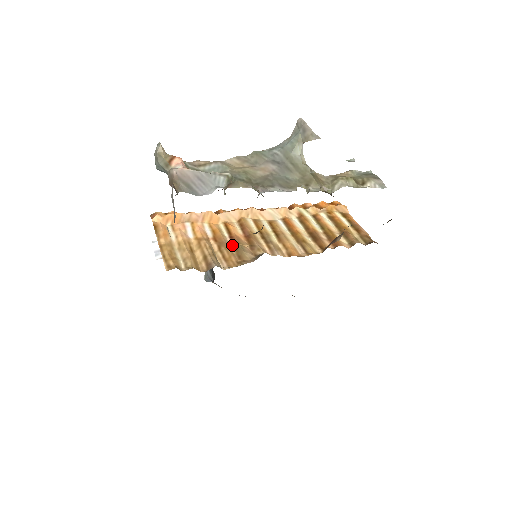
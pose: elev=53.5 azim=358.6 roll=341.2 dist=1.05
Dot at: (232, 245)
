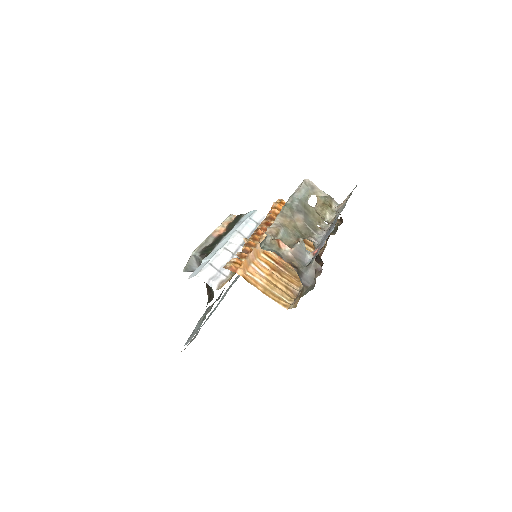
Dot at: (283, 269)
